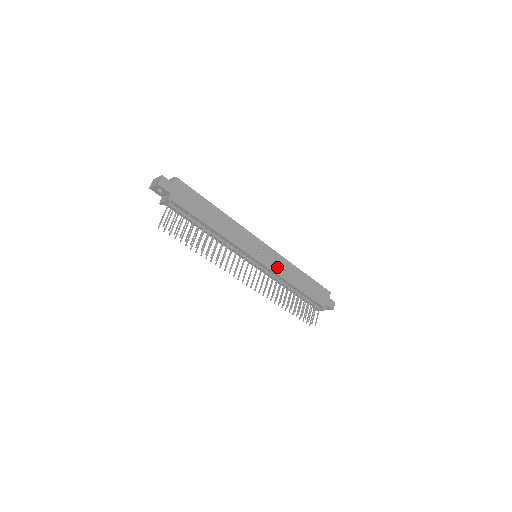
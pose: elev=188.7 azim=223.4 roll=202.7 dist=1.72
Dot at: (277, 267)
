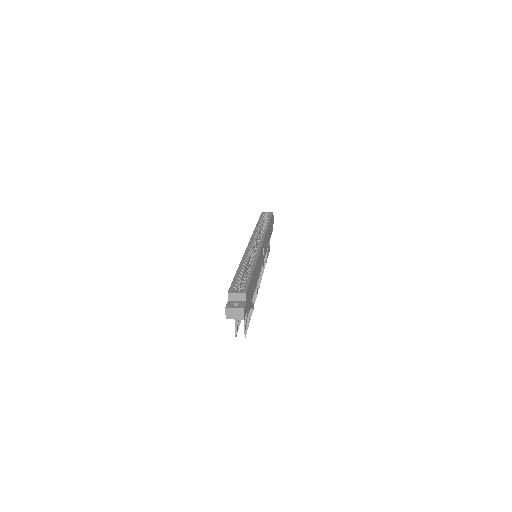
Dot at: (265, 248)
